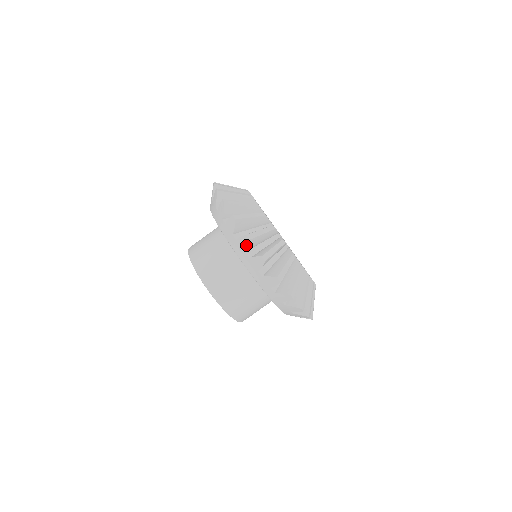
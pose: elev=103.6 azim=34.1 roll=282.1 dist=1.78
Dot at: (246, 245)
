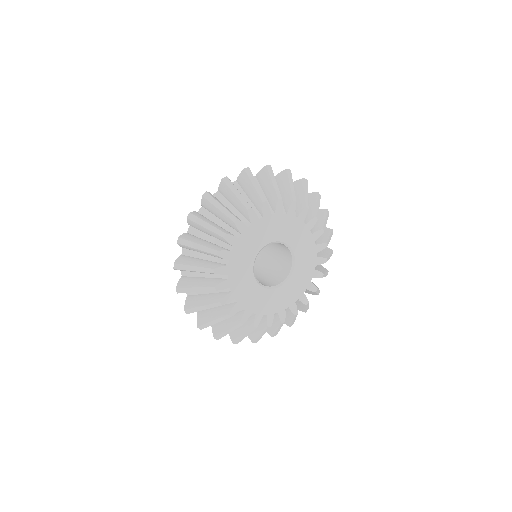
Dot at: occluded
